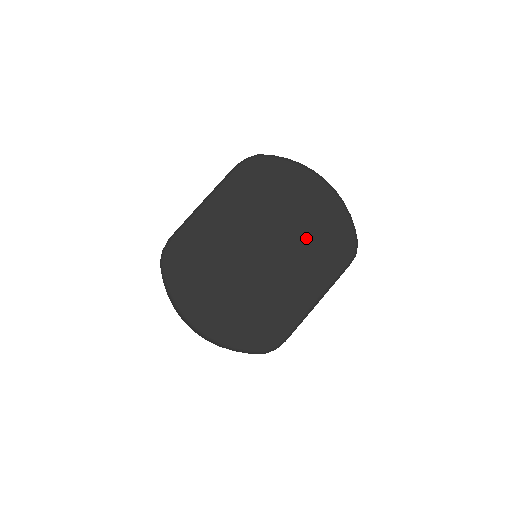
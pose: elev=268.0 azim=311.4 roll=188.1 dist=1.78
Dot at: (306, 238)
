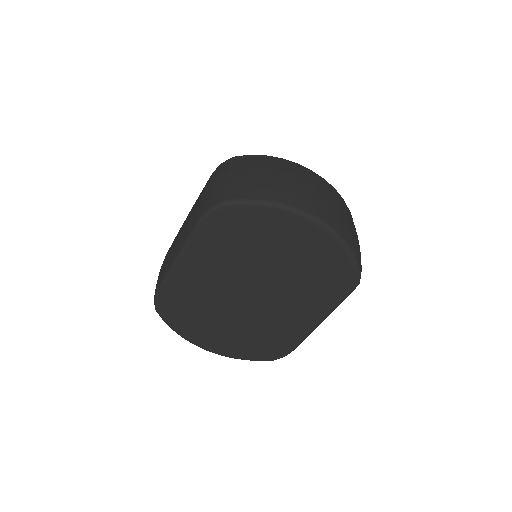
Dot at: (298, 277)
